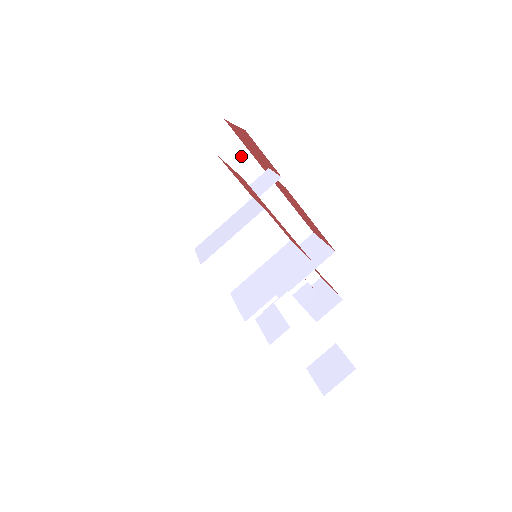
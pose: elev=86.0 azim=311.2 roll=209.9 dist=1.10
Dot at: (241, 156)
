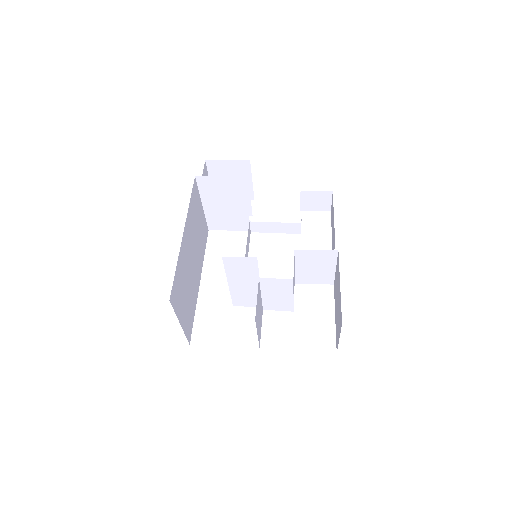
Dot at: (178, 272)
